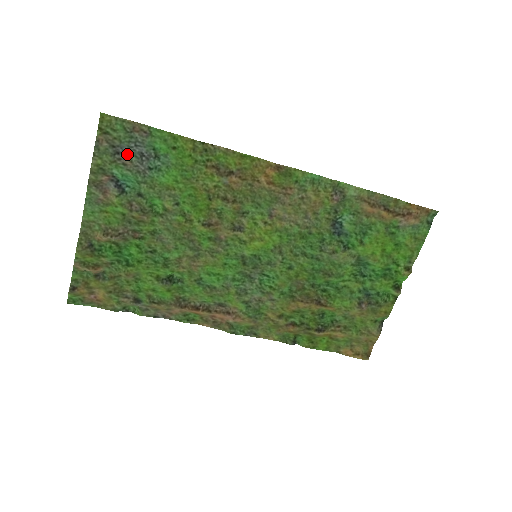
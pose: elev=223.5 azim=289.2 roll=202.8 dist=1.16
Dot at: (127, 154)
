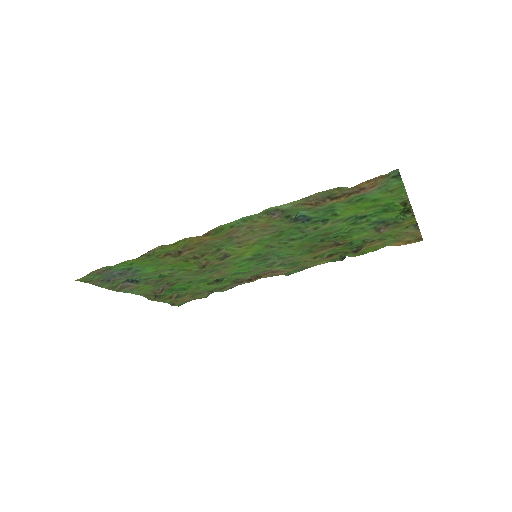
Dot at: (114, 278)
